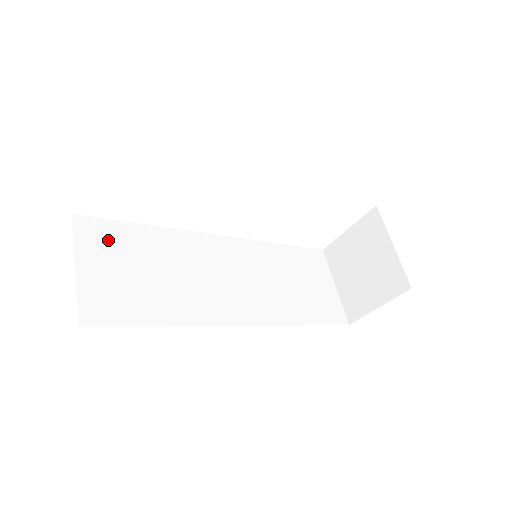
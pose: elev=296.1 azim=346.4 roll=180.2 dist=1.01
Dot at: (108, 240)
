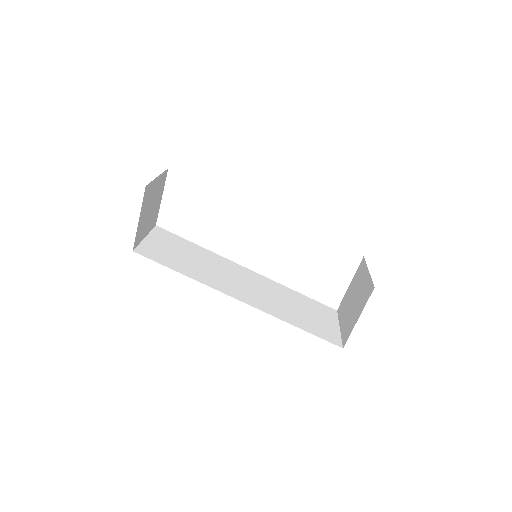
Dot at: (170, 239)
